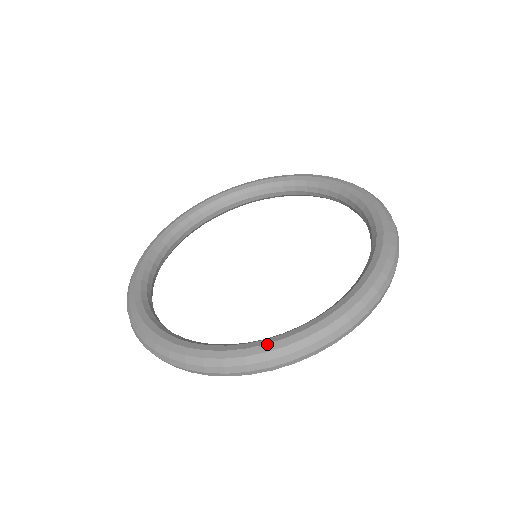
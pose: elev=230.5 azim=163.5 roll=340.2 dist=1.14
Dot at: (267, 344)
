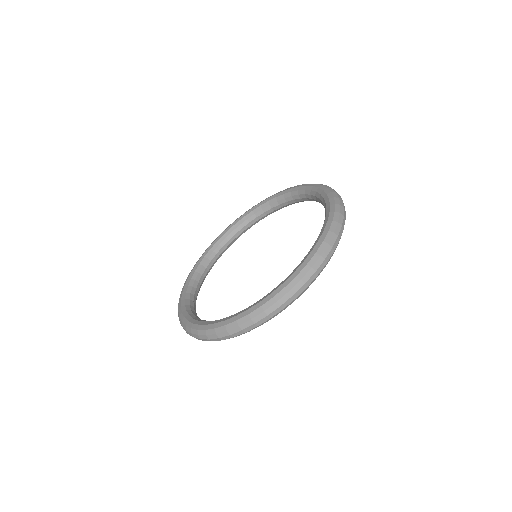
Dot at: (188, 321)
